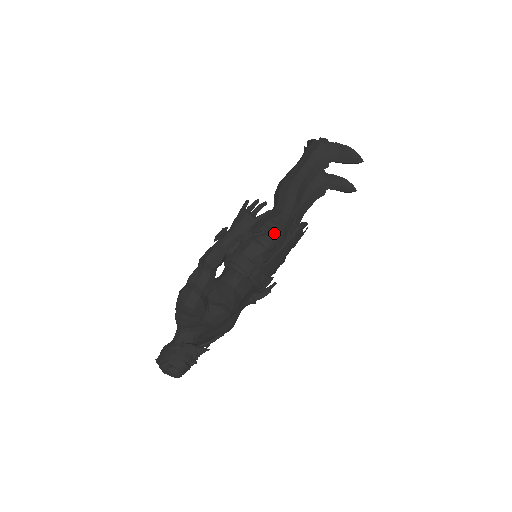
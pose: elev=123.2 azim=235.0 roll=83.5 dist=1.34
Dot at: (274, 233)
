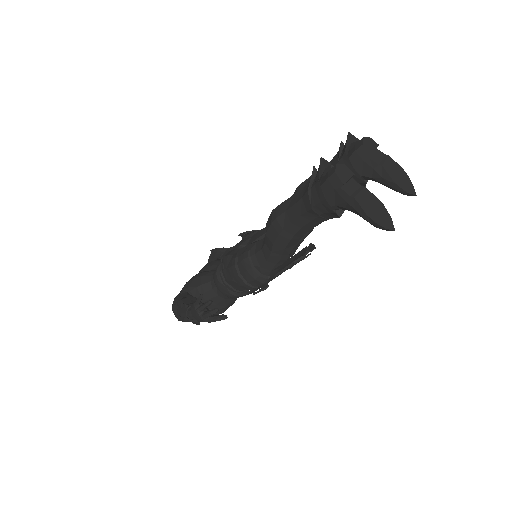
Dot at: (255, 282)
